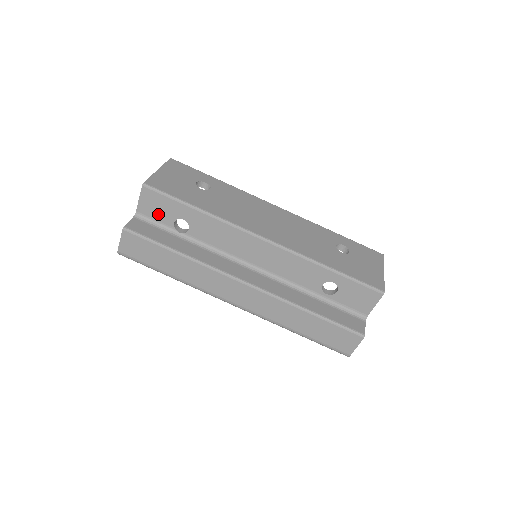
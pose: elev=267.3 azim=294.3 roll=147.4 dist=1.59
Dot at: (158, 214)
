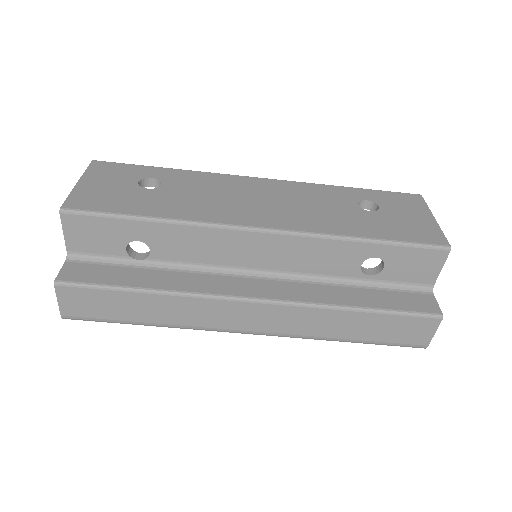
Dot at: (99, 245)
